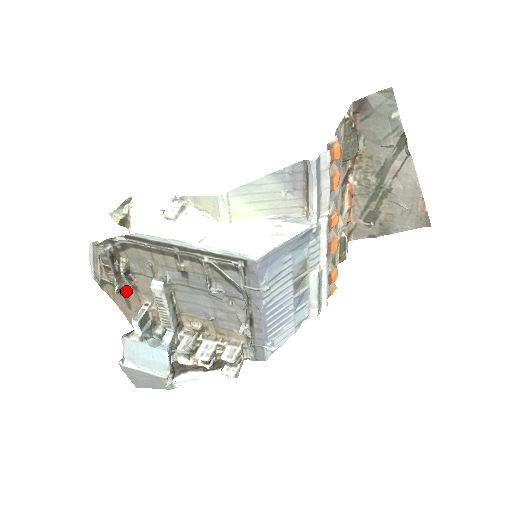
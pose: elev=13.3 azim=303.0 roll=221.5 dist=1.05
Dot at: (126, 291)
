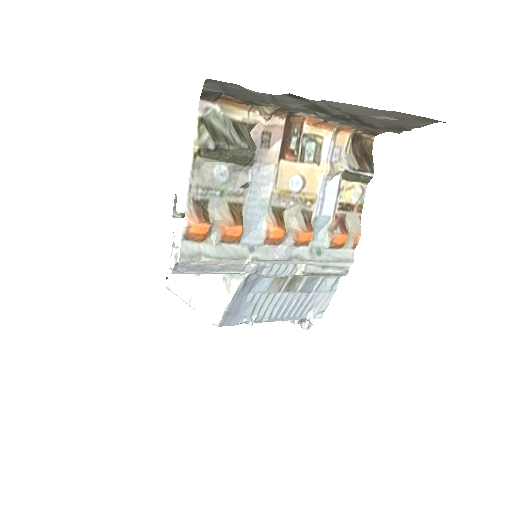
Dot at: occluded
